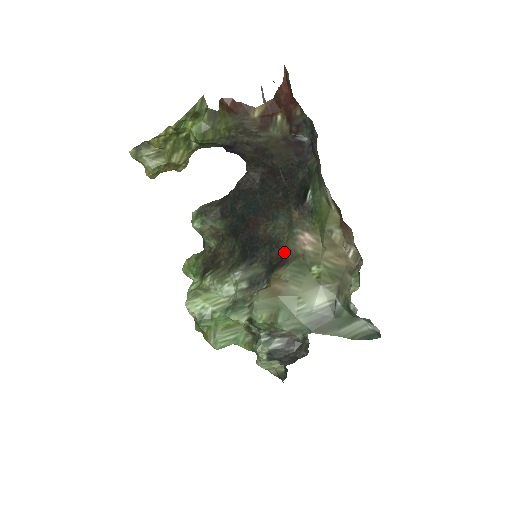
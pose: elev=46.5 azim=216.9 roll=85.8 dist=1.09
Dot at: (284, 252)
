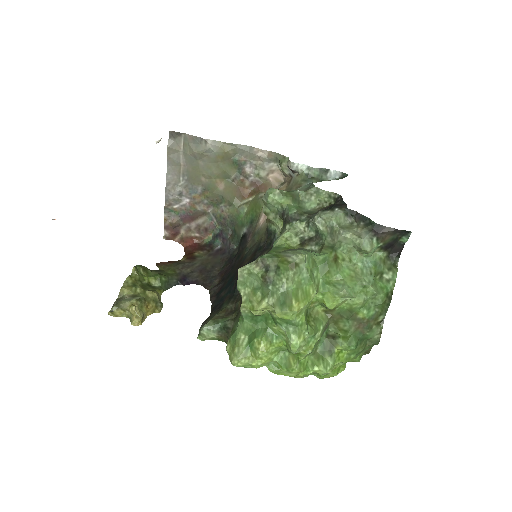
Dot at: (264, 236)
